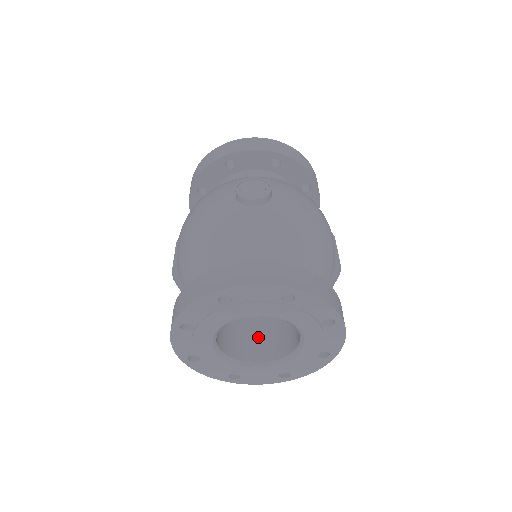
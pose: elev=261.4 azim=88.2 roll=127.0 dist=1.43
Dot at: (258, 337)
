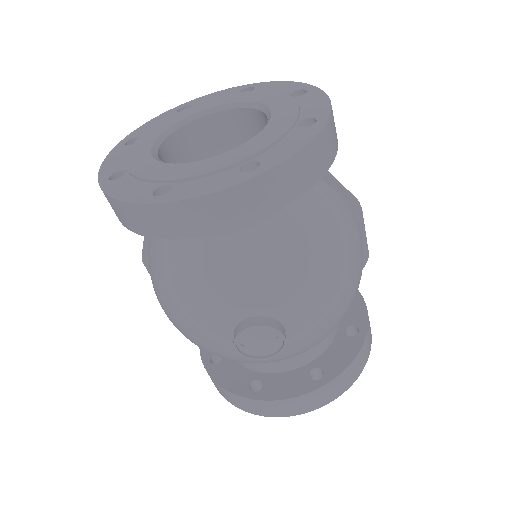
Dot at: occluded
